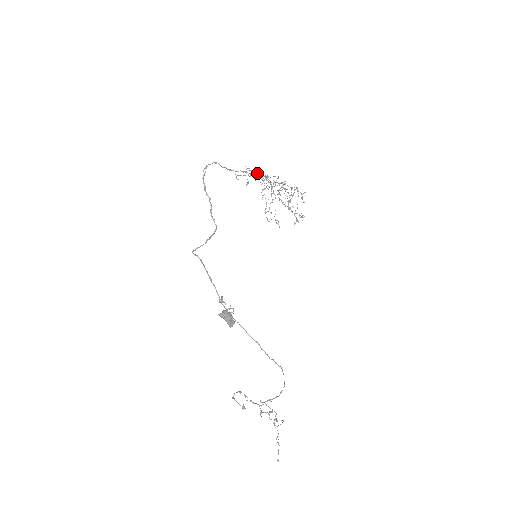
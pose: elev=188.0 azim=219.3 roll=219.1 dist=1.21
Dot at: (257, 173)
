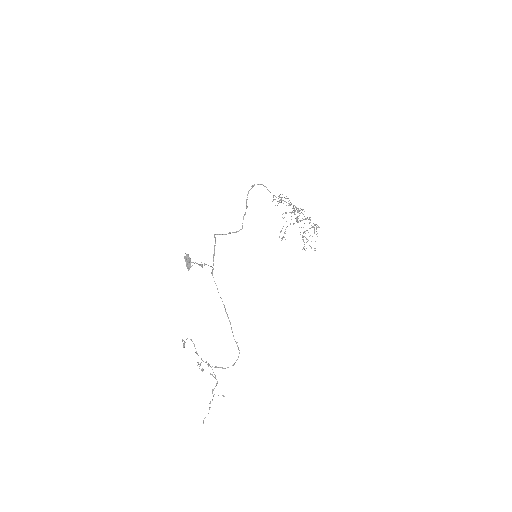
Dot at: occluded
